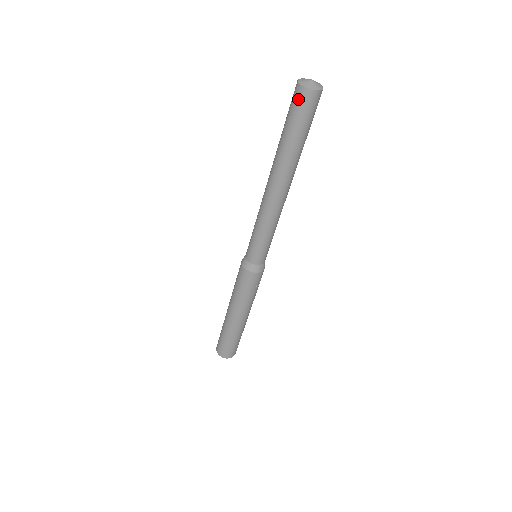
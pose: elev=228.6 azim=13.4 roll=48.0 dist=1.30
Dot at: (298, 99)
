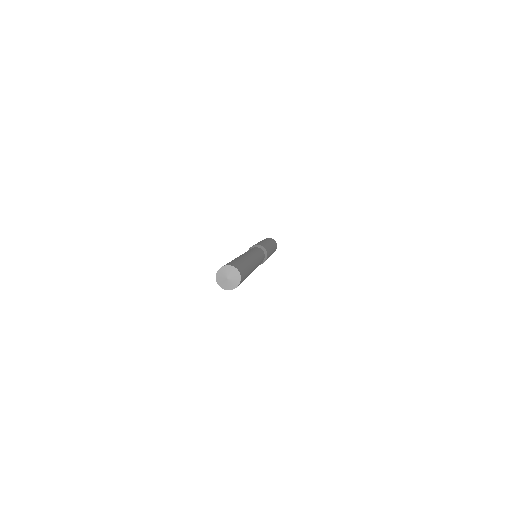
Dot at: occluded
